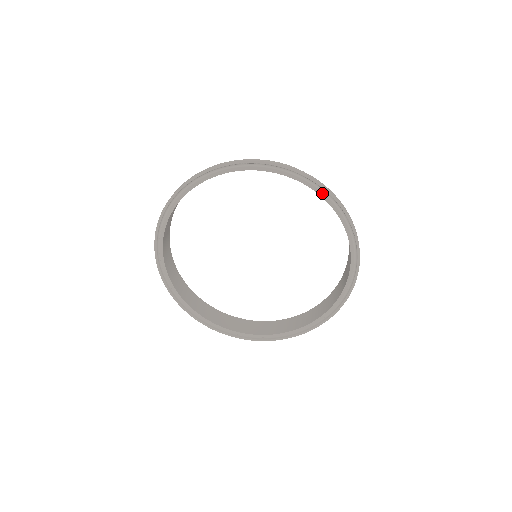
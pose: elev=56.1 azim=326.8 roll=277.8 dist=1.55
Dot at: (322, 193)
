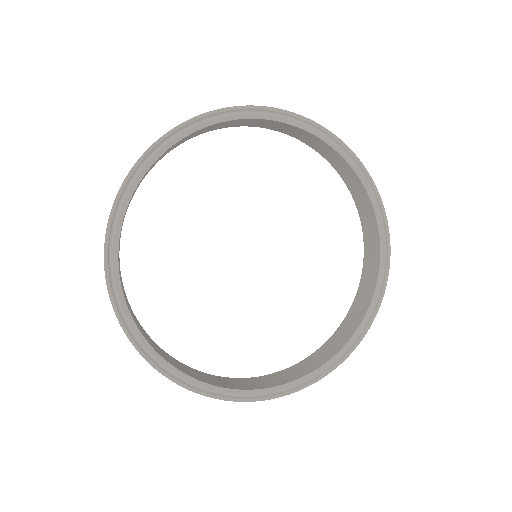
Dot at: (366, 183)
